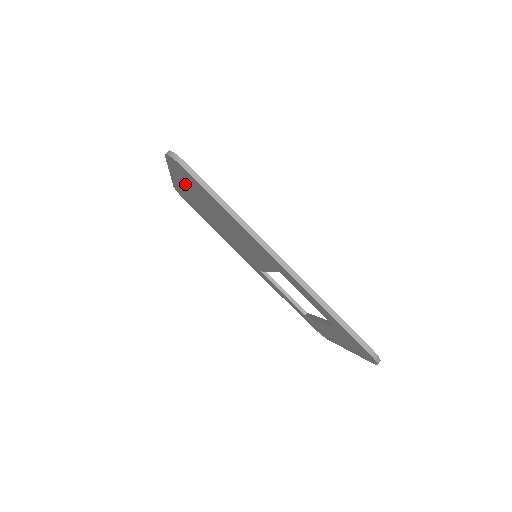
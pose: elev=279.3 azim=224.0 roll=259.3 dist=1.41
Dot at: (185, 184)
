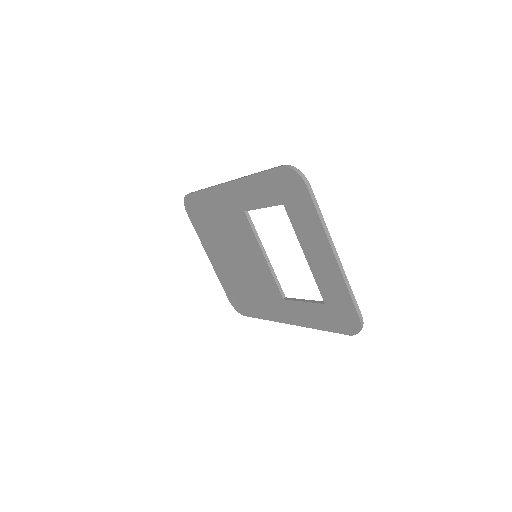
Dot at: (208, 241)
